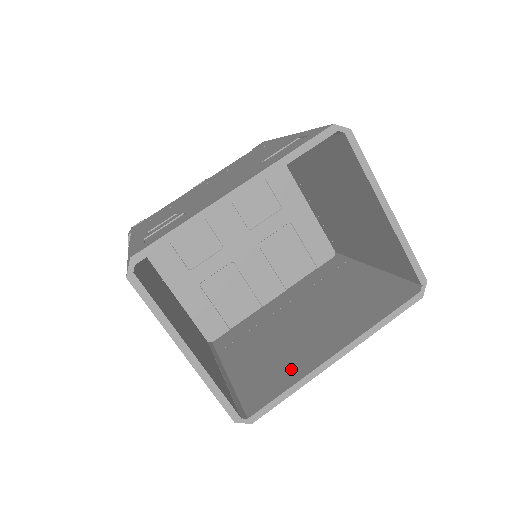
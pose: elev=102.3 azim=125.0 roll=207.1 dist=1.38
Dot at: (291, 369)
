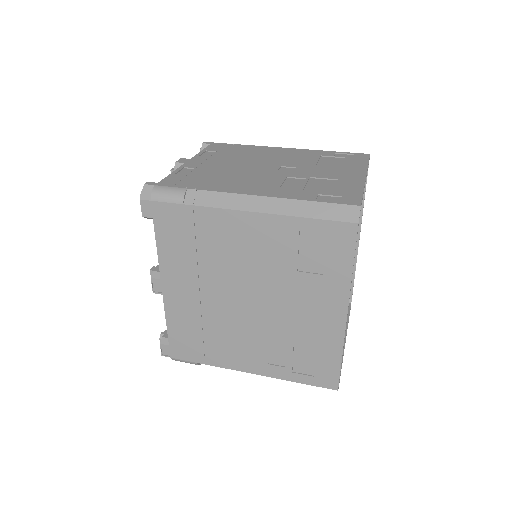
Dot at: occluded
